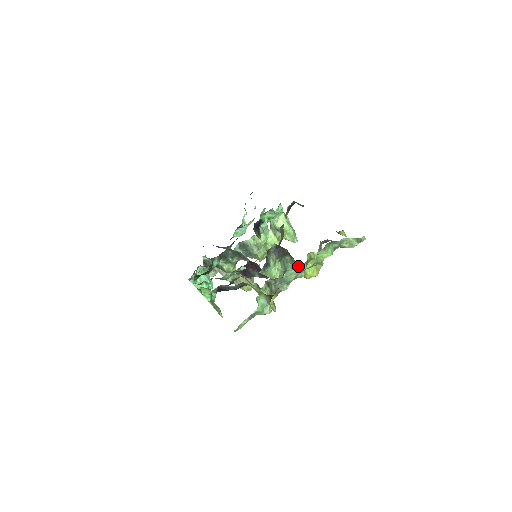
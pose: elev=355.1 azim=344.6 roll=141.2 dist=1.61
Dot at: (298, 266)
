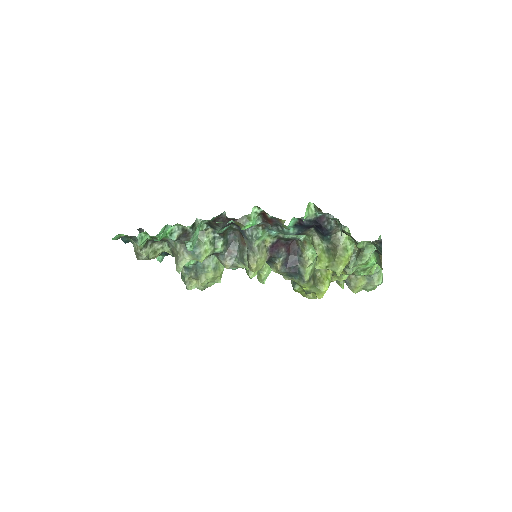
Dot at: (371, 255)
